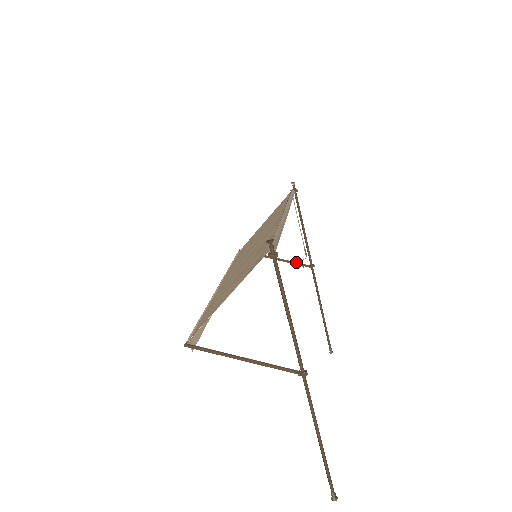
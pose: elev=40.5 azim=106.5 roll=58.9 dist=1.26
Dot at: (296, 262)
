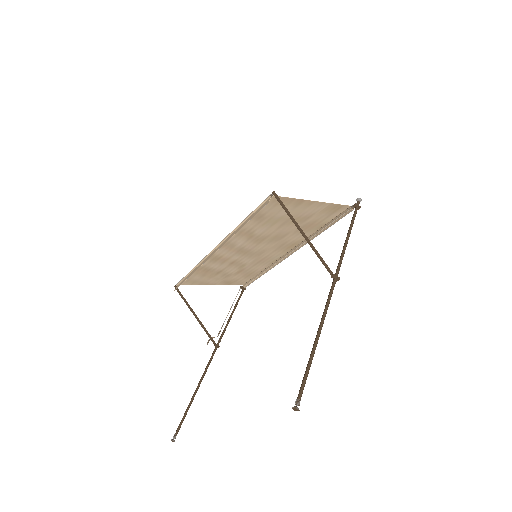
Dot at: occluded
